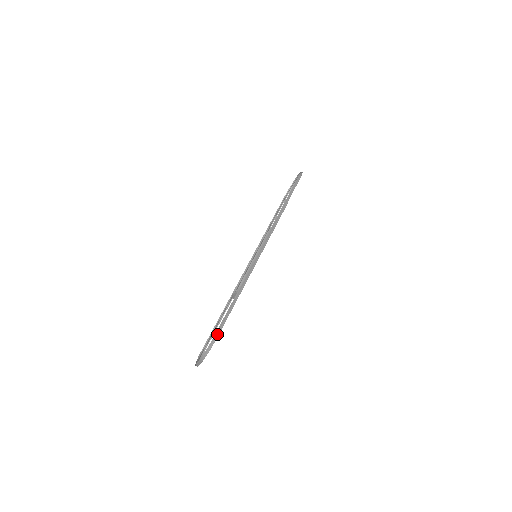
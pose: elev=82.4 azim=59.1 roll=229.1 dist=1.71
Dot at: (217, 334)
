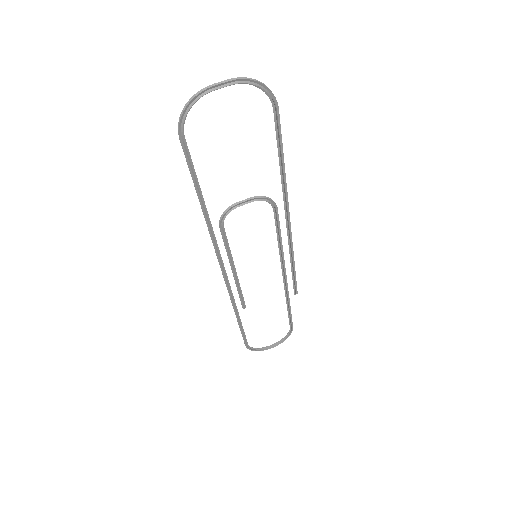
Dot at: (277, 107)
